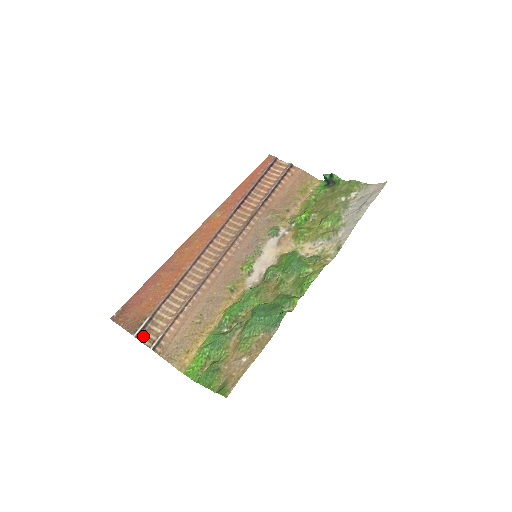
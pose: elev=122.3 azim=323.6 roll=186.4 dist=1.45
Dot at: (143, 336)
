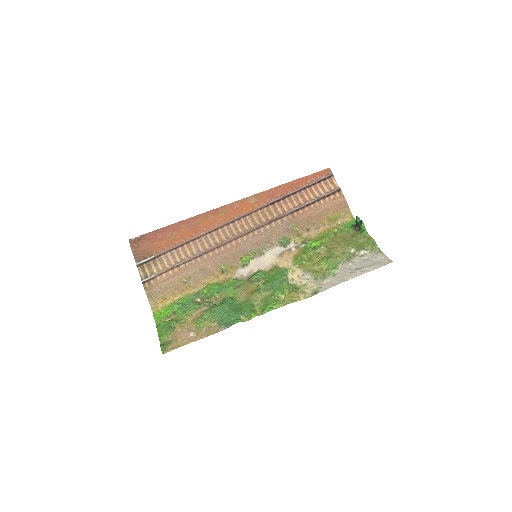
Dot at: (142, 268)
